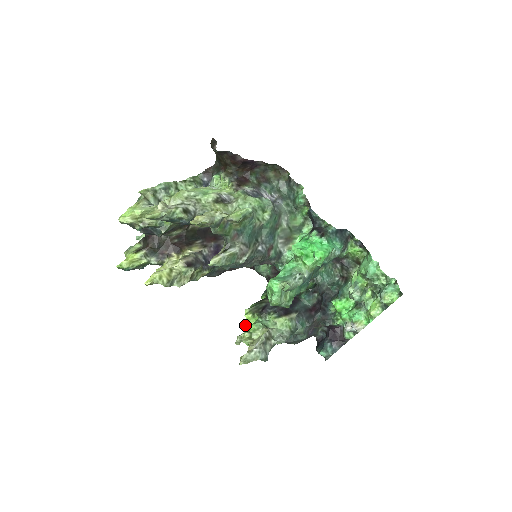
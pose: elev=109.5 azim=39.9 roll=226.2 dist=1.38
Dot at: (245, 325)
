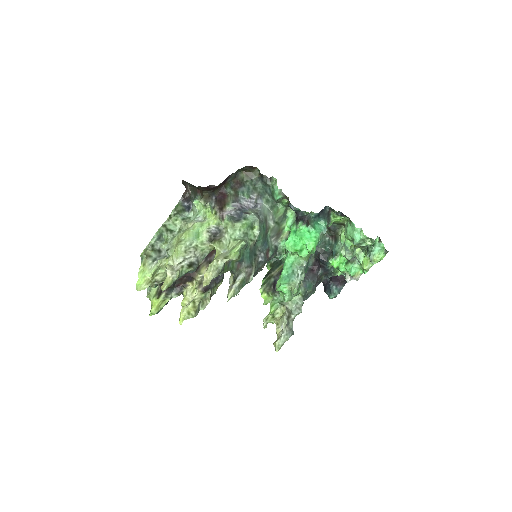
Dot at: occluded
